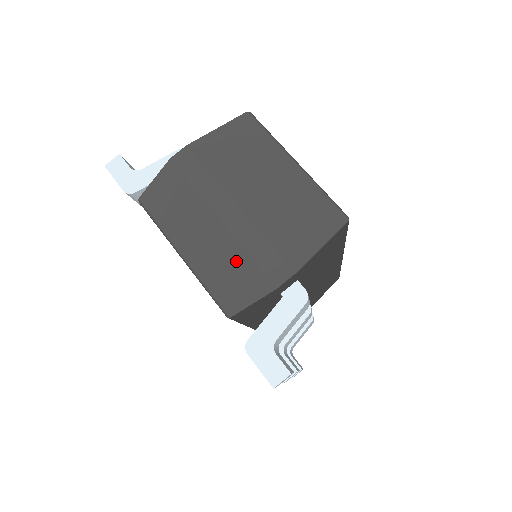
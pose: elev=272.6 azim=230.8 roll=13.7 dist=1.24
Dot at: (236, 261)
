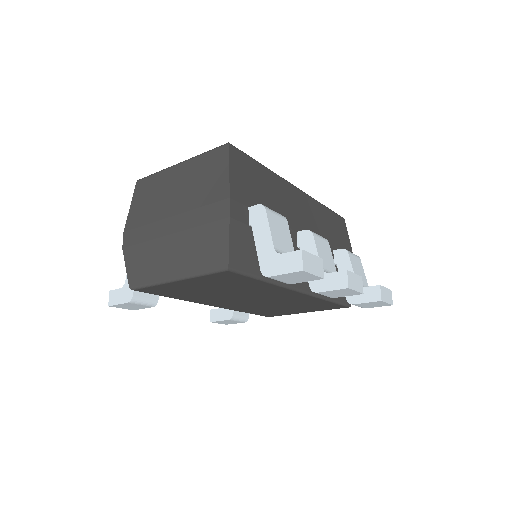
Dot at: (198, 238)
